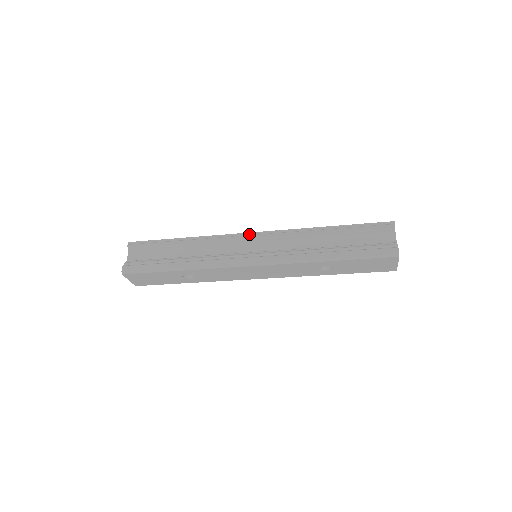
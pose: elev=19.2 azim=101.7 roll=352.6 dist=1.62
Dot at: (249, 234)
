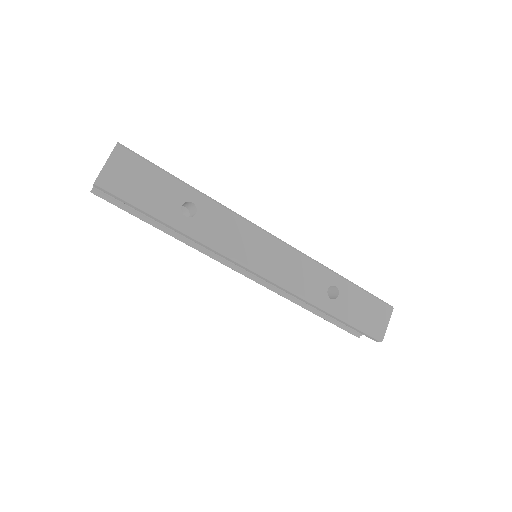
Dot at: occluded
